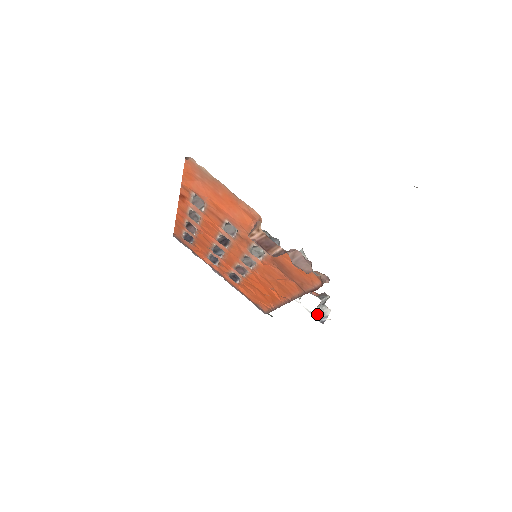
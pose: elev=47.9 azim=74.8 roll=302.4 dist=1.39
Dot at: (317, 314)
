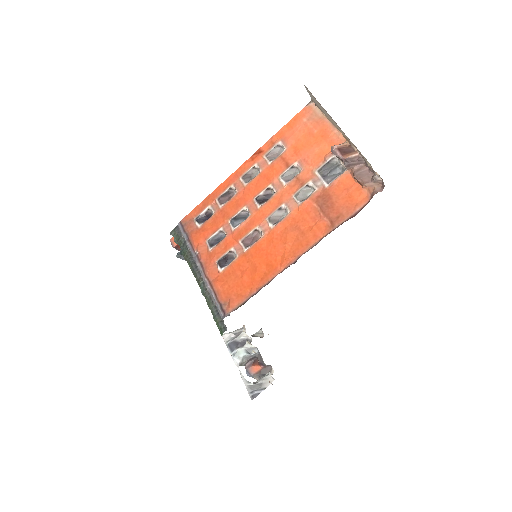
Dot at: (252, 385)
